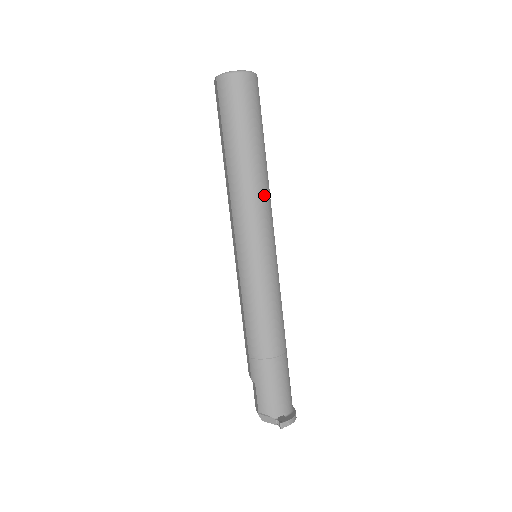
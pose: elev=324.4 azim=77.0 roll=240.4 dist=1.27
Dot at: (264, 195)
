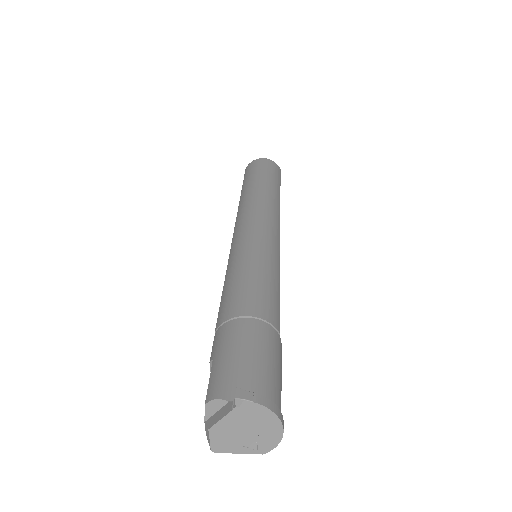
Dot at: (271, 205)
